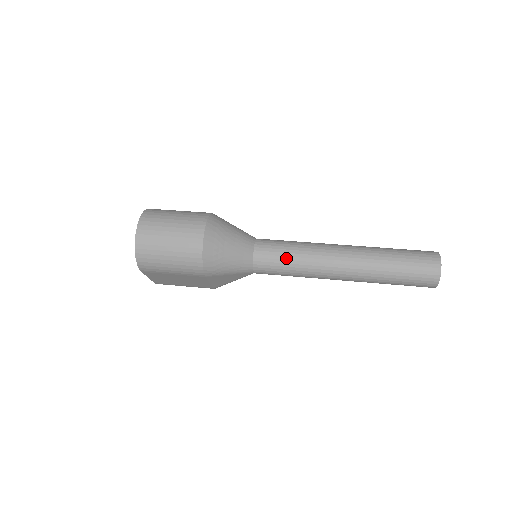
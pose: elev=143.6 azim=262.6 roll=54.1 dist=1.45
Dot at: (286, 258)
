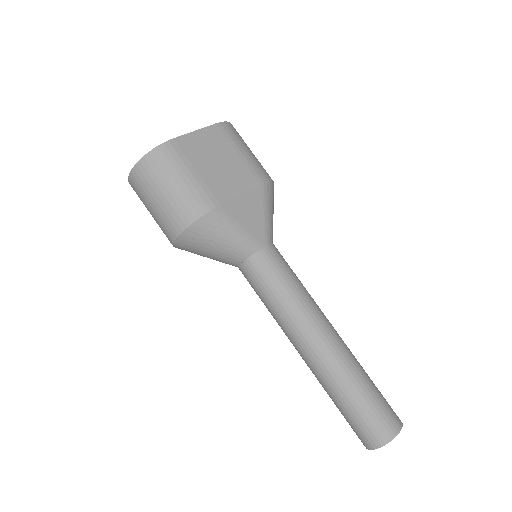
Dot at: (261, 298)
